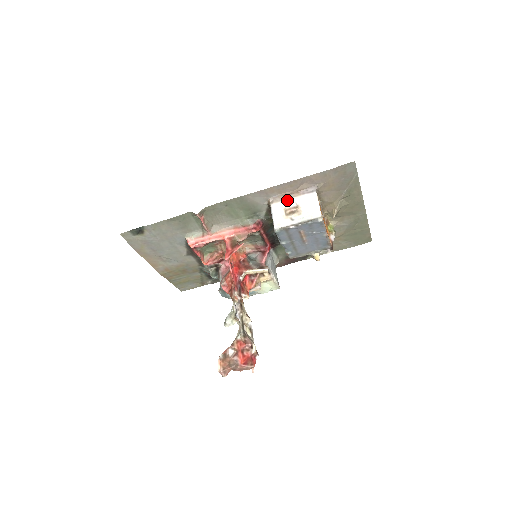
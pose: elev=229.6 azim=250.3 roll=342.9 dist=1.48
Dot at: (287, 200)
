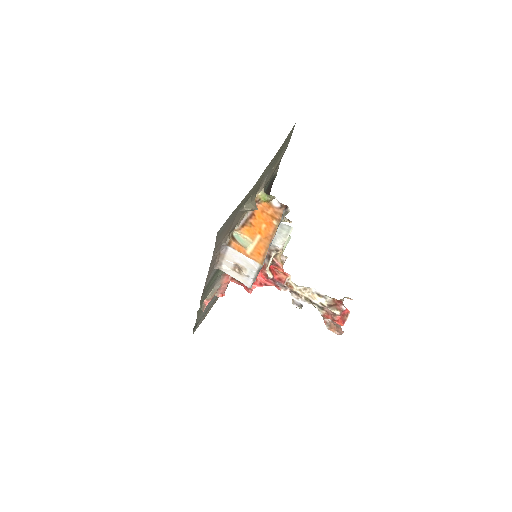
Dot at: (224, 263)
